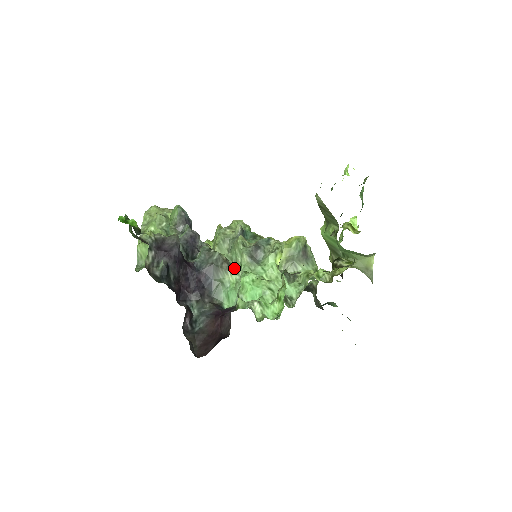
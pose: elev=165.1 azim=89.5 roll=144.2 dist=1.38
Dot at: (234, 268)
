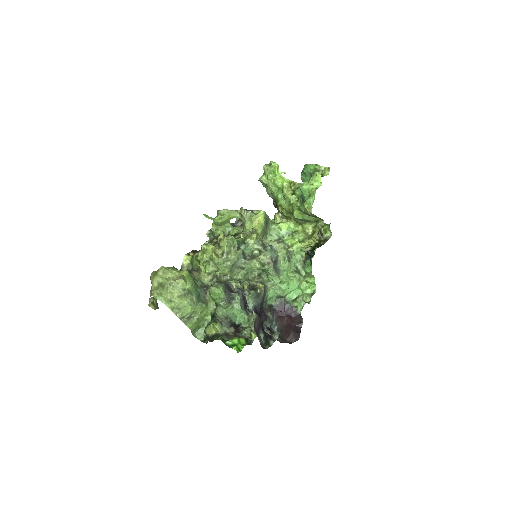
Dot at: (267, 284)
